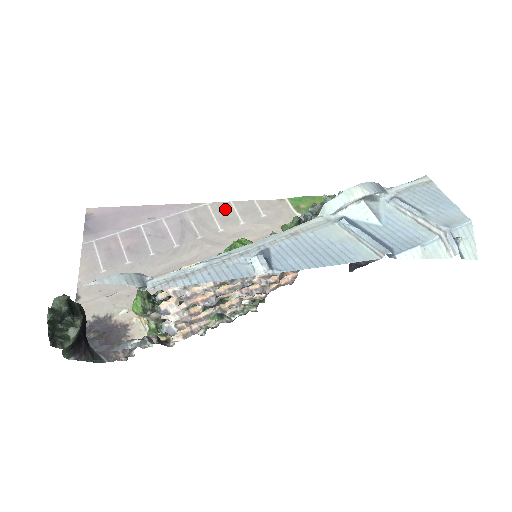
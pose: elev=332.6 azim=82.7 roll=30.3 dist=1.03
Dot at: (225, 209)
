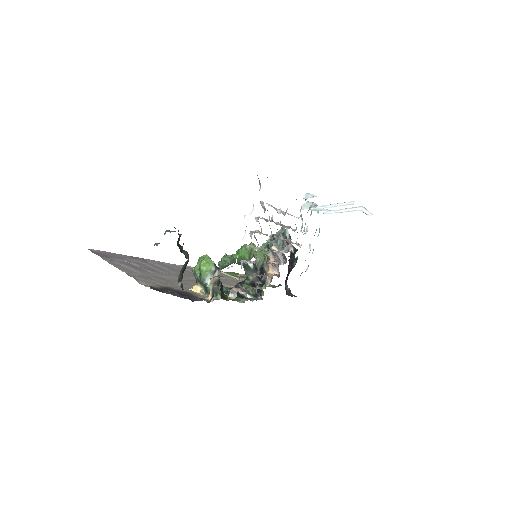
Dot at: (190, 268)
